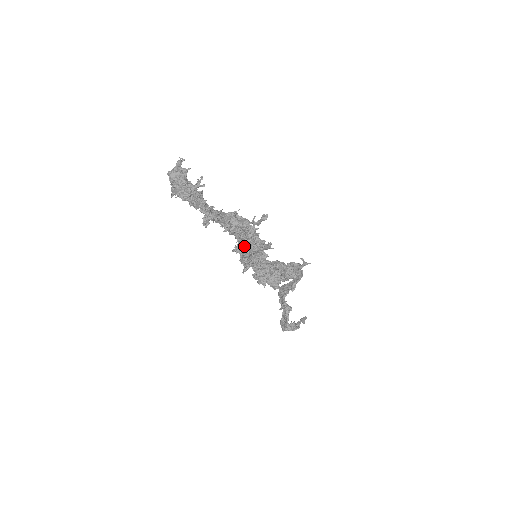
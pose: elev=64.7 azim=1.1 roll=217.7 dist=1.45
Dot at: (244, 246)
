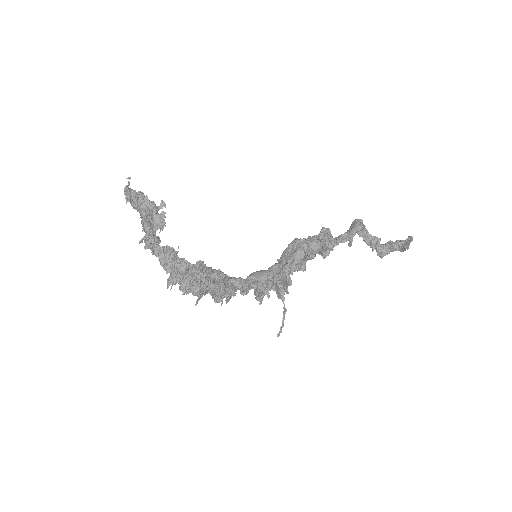
Dot at: (196, 301)
